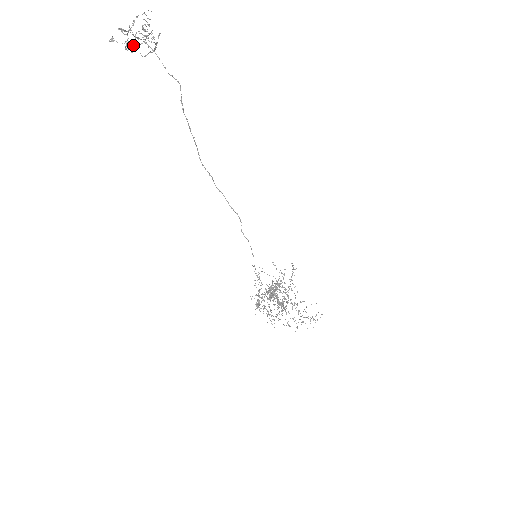
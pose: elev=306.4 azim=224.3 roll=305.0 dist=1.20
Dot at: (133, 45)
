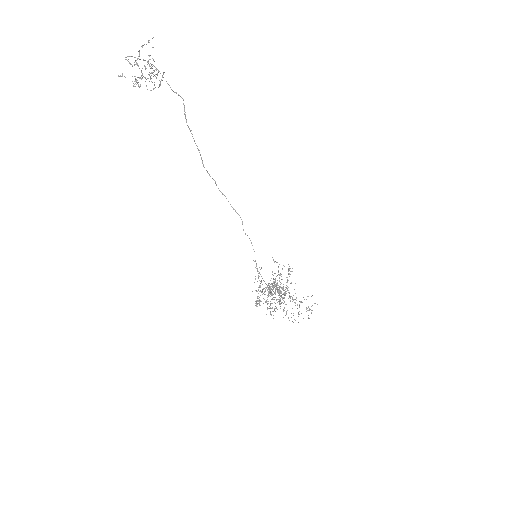
Dot at: (140, 78)
